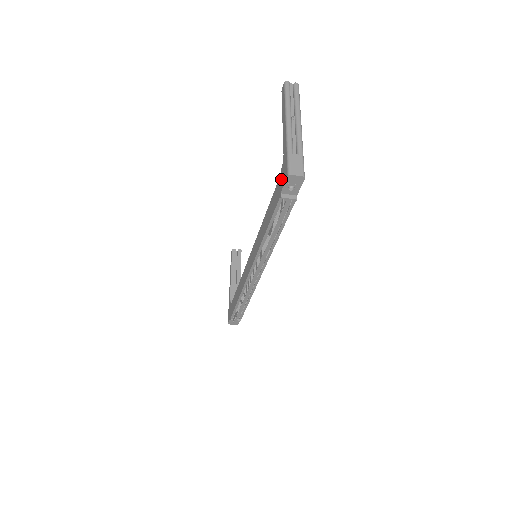
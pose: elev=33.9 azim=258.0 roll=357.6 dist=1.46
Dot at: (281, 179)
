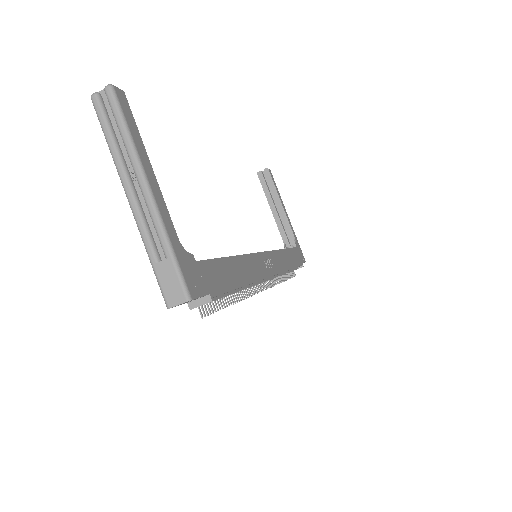
Dot at: occluded
